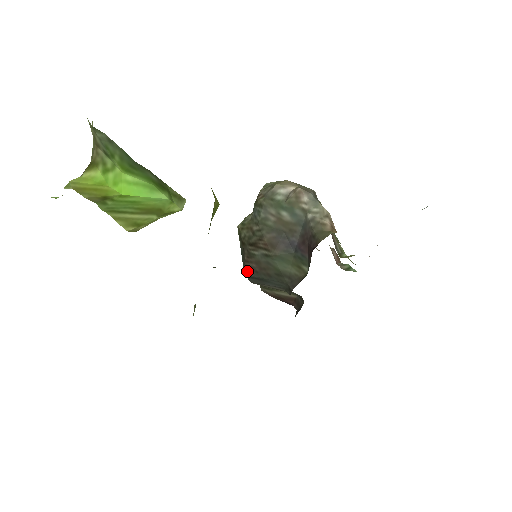
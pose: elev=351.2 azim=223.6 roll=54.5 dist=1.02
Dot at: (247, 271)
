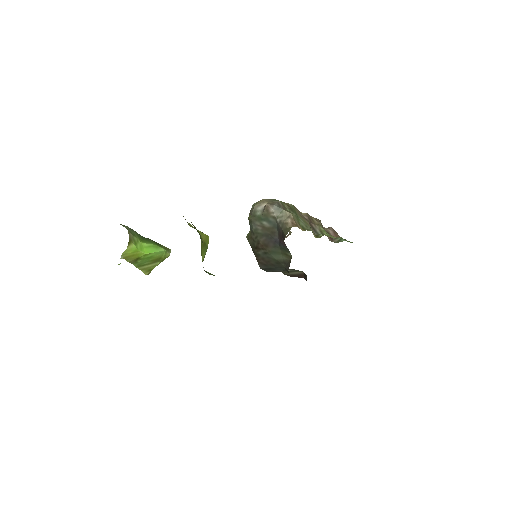
Dot at: (260, 266)
